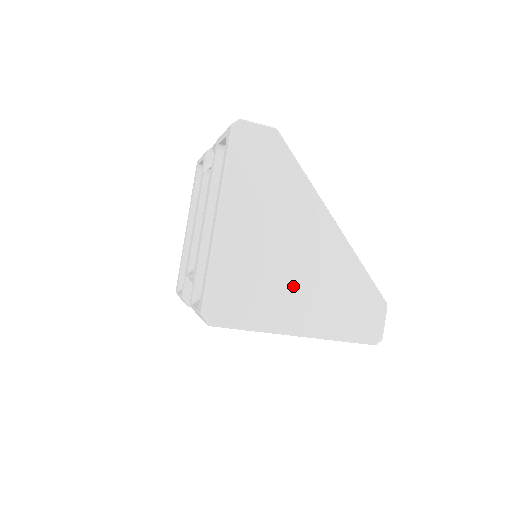
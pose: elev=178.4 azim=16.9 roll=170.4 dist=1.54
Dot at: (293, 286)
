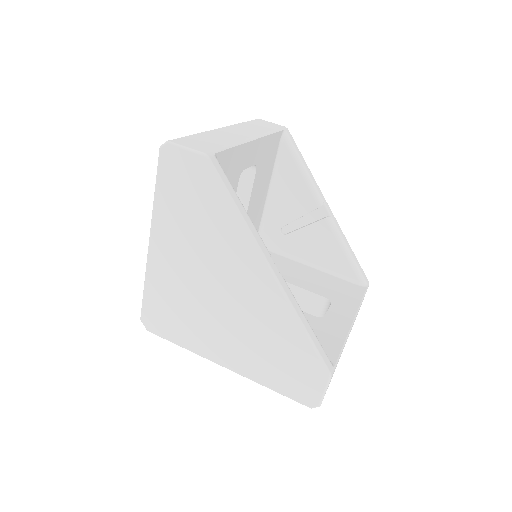
Dot at: (220, 323)
